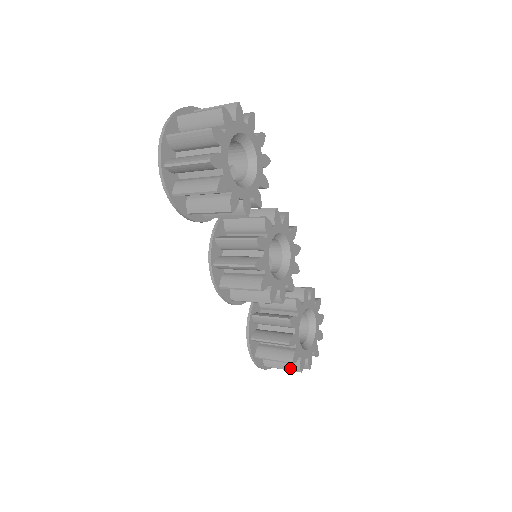
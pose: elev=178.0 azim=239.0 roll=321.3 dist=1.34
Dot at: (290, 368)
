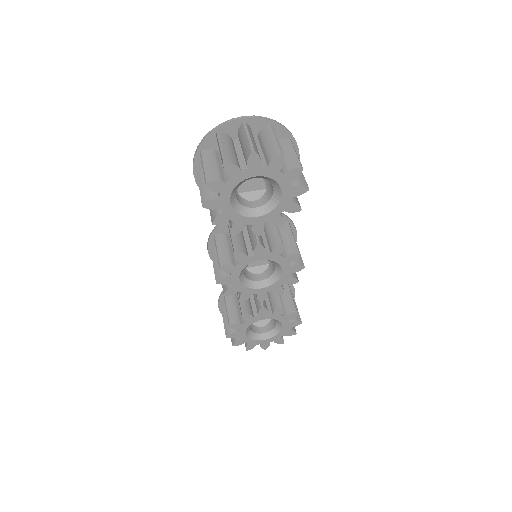
Dot at: occluded
